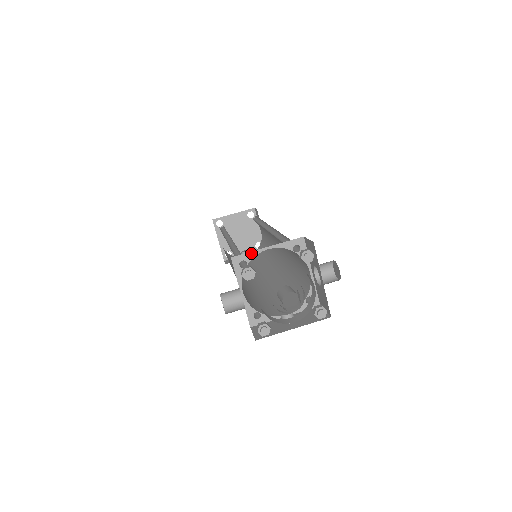
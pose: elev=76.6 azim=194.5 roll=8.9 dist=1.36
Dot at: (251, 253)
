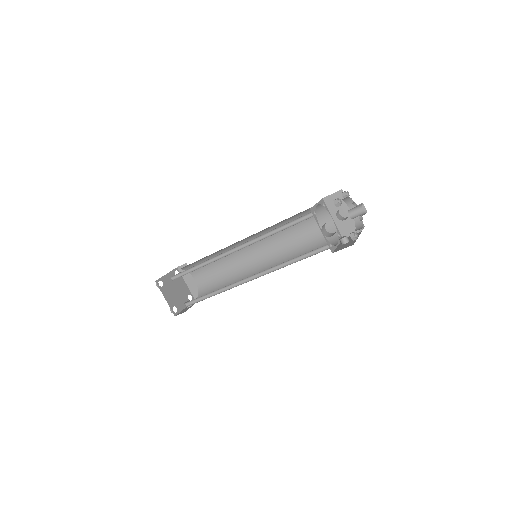
Dot at: (314, 206)
